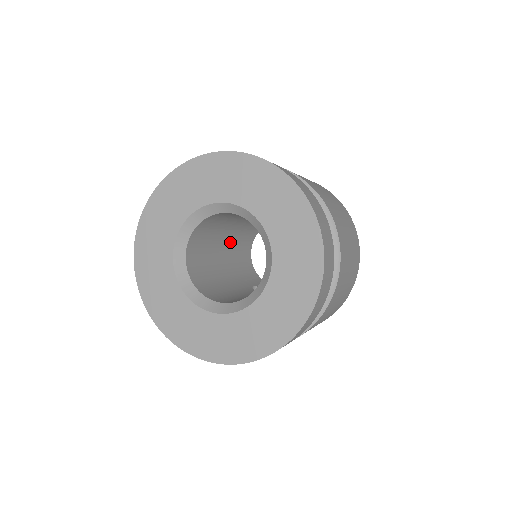
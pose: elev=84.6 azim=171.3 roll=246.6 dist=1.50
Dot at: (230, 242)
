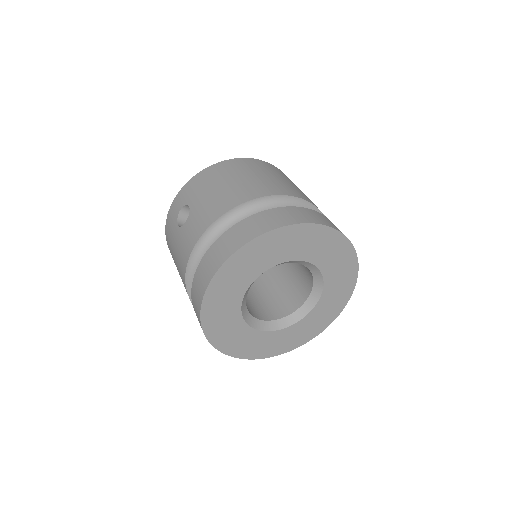
Dot at: occluded
